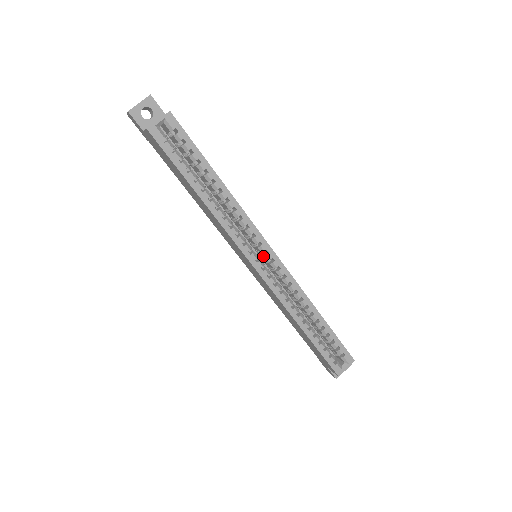
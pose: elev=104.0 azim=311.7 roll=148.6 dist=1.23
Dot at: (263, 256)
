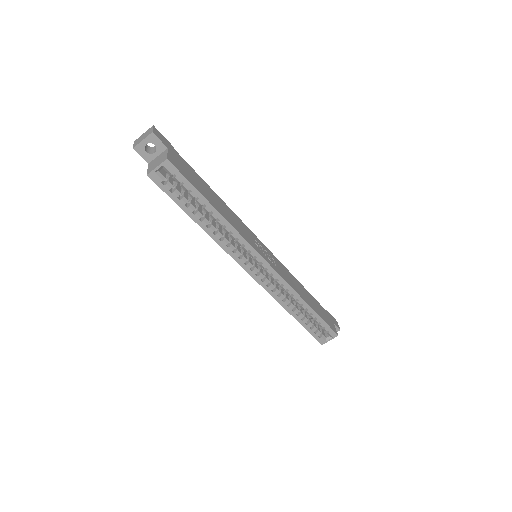
Dot at: (259, 263)
